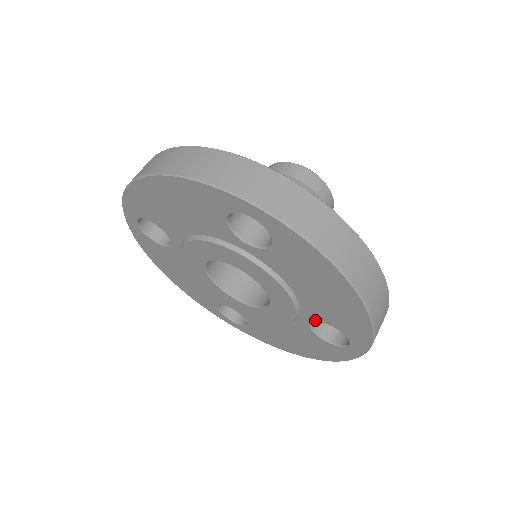
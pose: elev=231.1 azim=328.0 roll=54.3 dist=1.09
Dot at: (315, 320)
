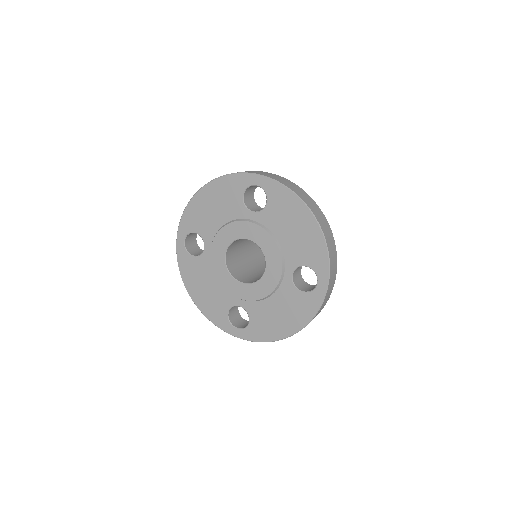
Dot at: (294, 268)
